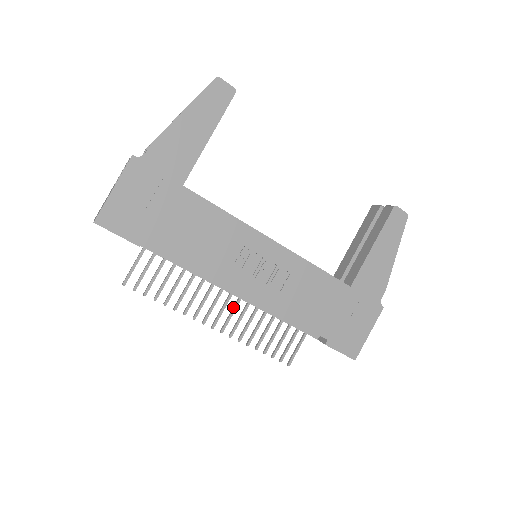
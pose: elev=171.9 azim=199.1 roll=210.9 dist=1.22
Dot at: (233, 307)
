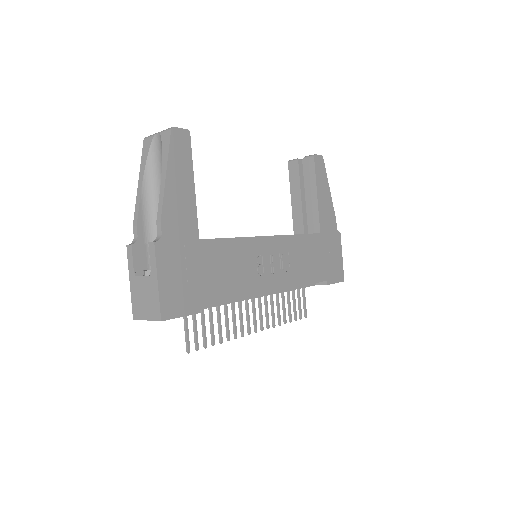
Dot at: (259, 306)
